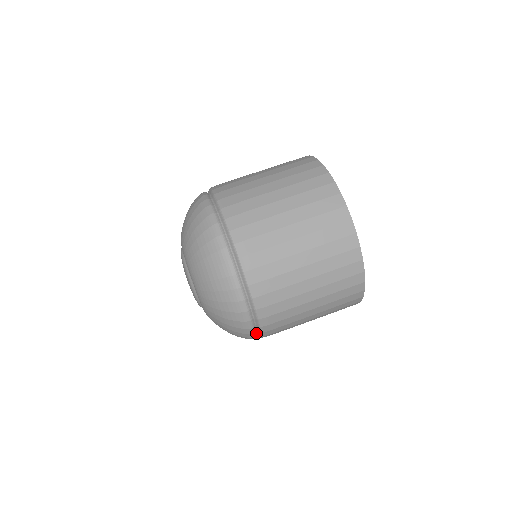
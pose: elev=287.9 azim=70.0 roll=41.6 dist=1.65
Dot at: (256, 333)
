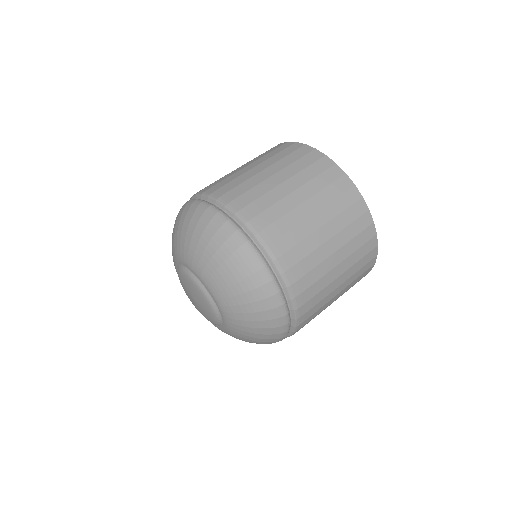
Dot at: occluded
